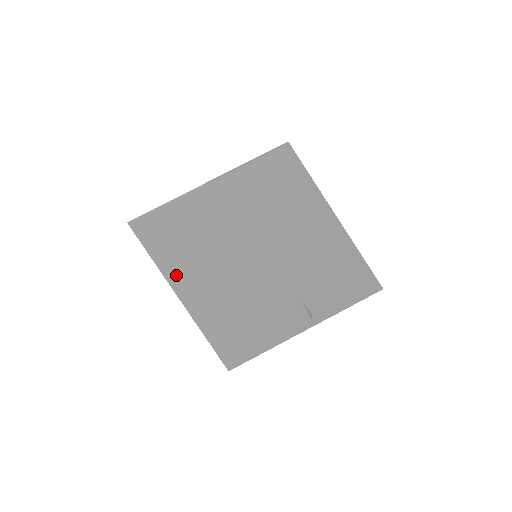
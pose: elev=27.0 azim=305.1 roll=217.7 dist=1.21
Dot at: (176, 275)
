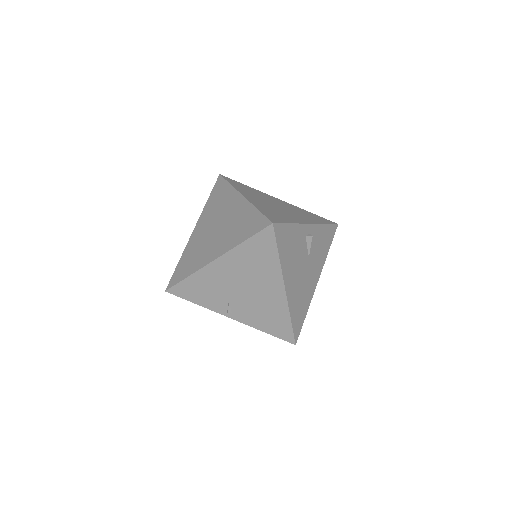
Dot at: (199, 226)
